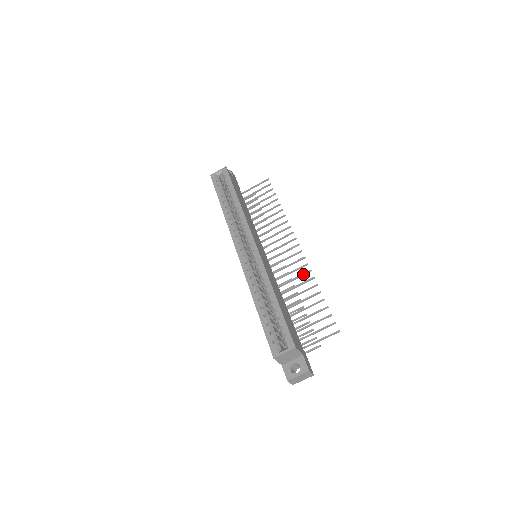
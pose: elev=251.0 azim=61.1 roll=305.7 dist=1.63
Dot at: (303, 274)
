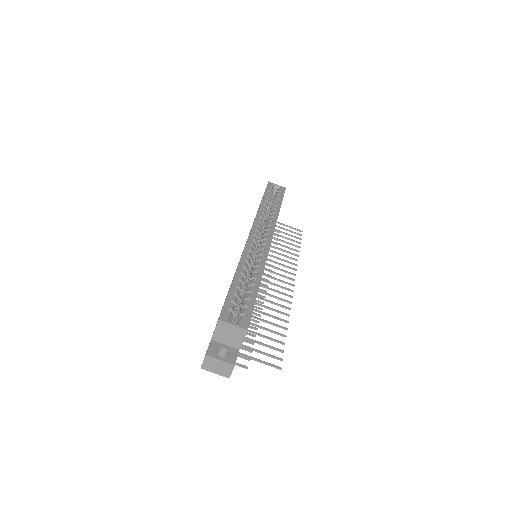
Dot at: (282, 305)
